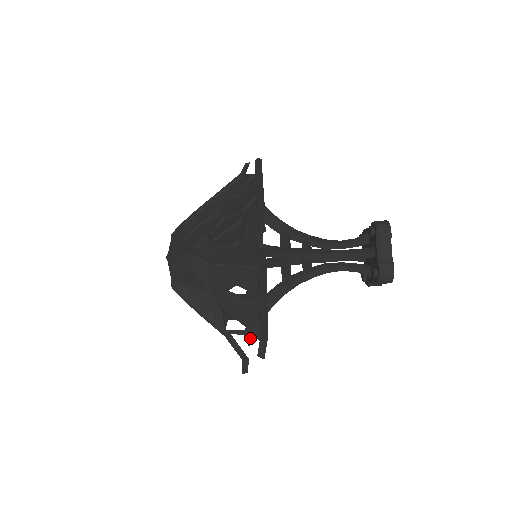
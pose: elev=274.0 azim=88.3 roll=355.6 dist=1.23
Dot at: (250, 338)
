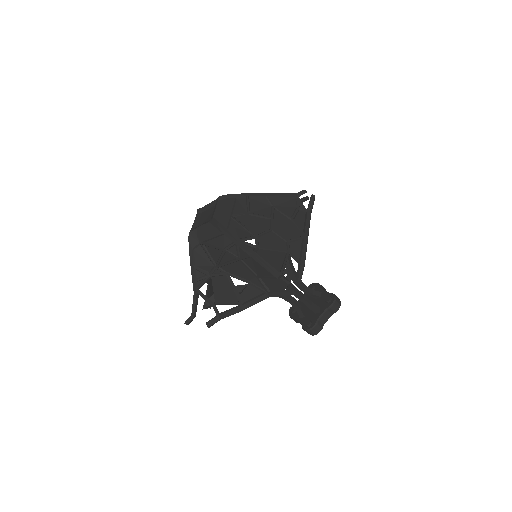
Dot at: (209, 306)
